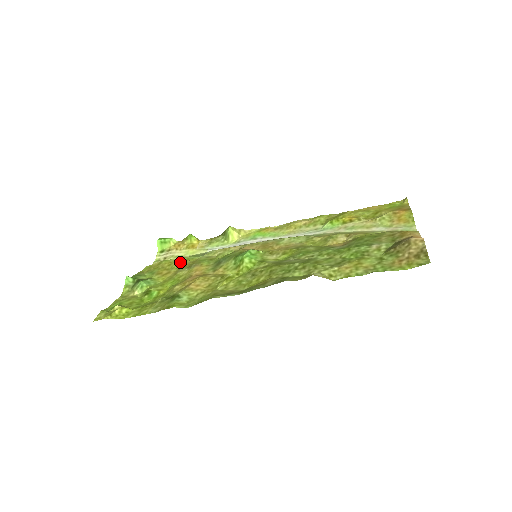
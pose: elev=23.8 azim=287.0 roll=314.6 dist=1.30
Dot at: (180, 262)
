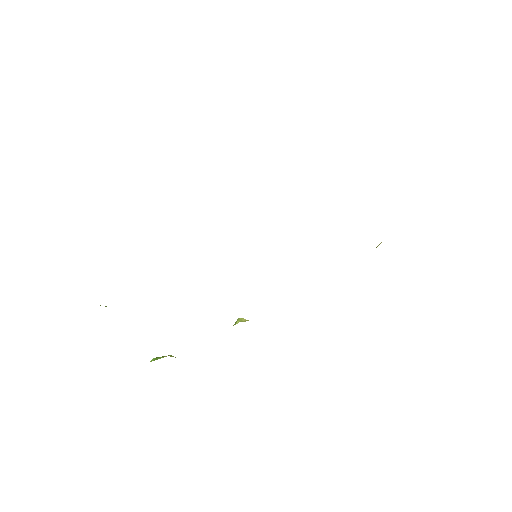
Dot at: occluded
